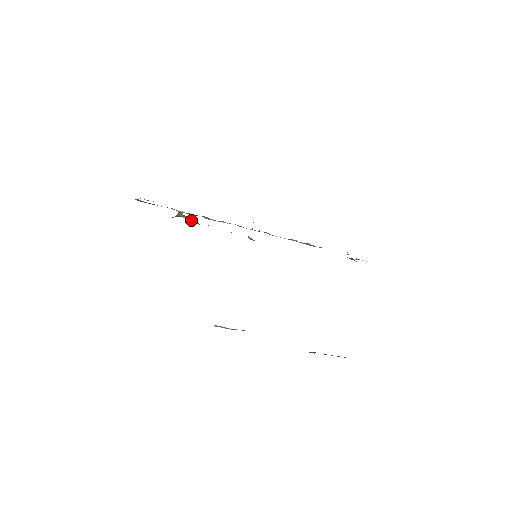
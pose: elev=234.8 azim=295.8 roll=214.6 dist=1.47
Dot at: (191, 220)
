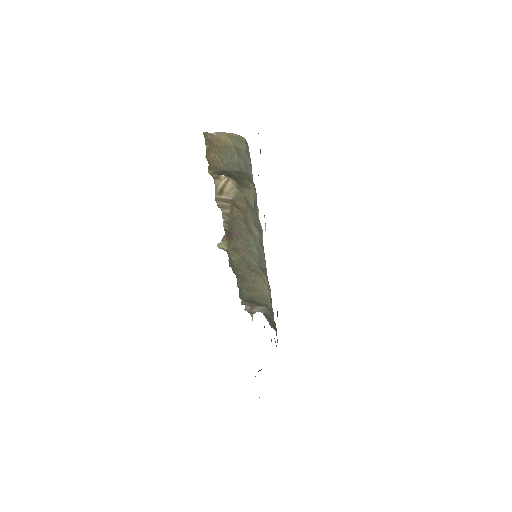
Dot at: (220, 189)
